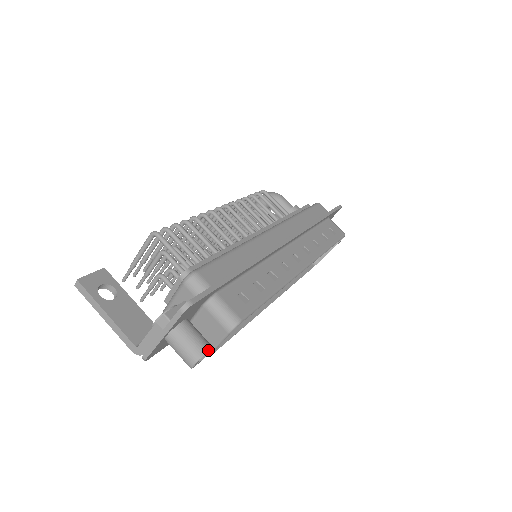
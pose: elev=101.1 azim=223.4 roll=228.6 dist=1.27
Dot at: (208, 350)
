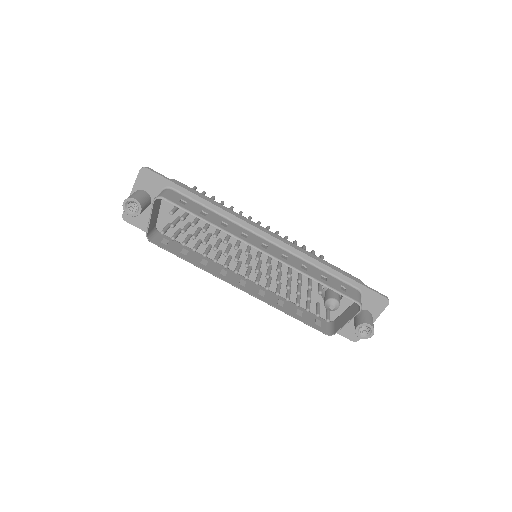
Dot at: (135, 199)
